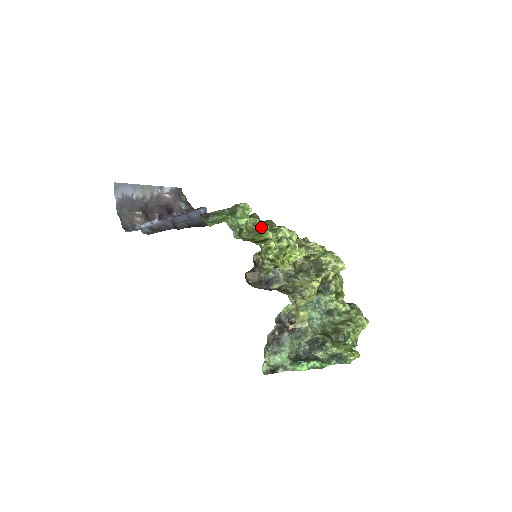
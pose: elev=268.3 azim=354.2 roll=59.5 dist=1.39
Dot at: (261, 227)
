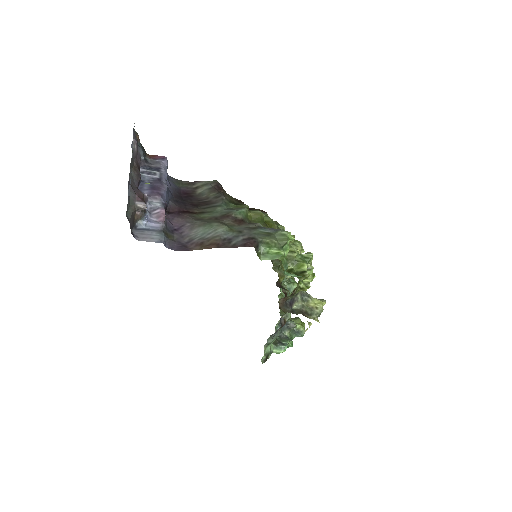
Dot at: (296, 255)
